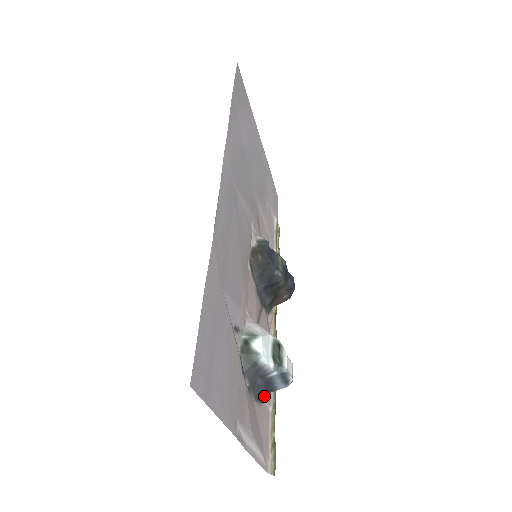
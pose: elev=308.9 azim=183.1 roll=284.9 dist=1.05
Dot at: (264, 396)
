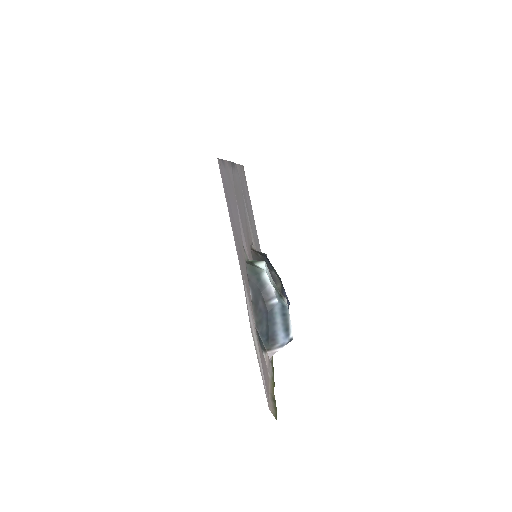
Dot at: (264, 349)
